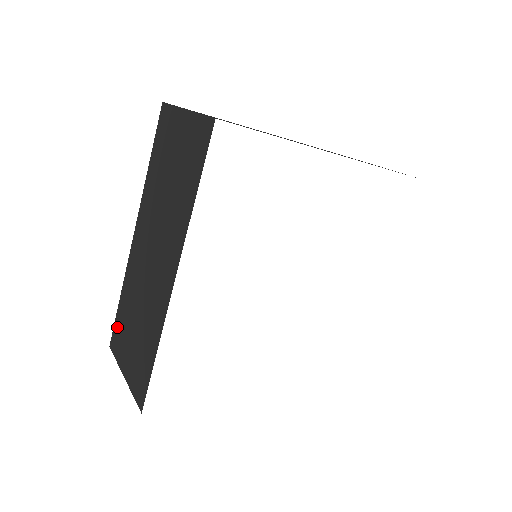
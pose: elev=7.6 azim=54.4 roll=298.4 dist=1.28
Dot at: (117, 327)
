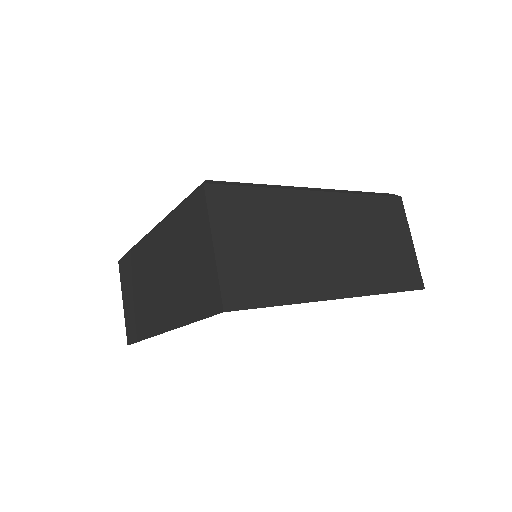
Dot at: (125, 263)
